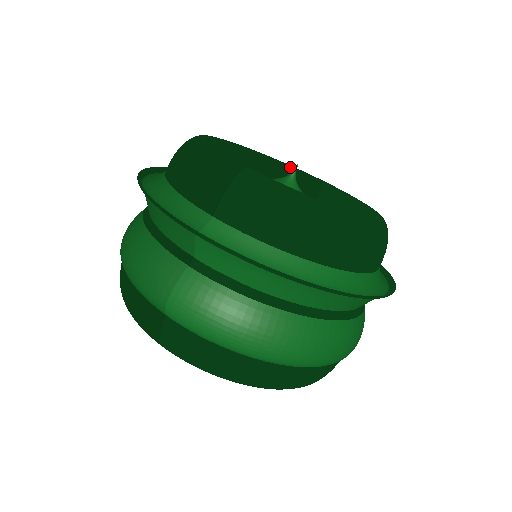
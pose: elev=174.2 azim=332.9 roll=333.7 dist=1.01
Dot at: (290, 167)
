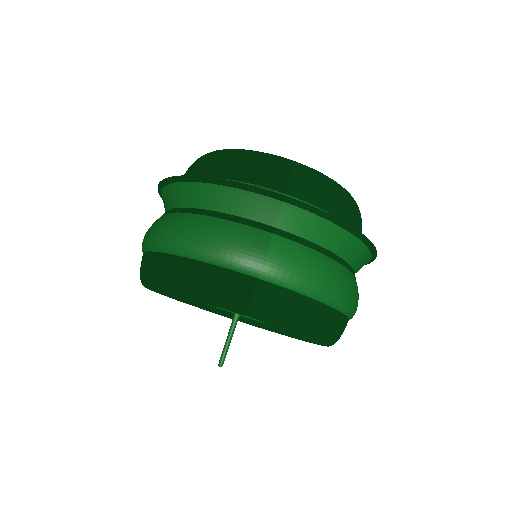
Dot at: occluded
